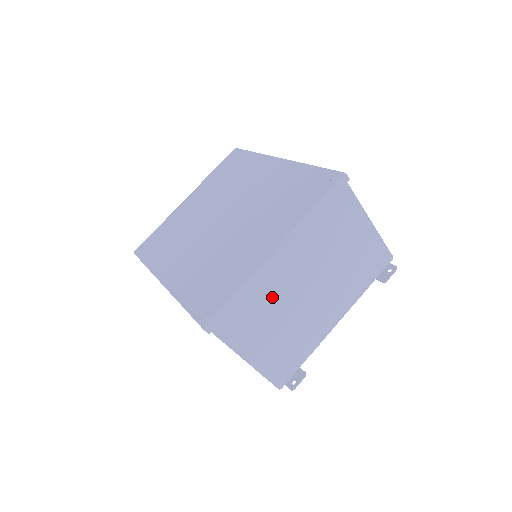
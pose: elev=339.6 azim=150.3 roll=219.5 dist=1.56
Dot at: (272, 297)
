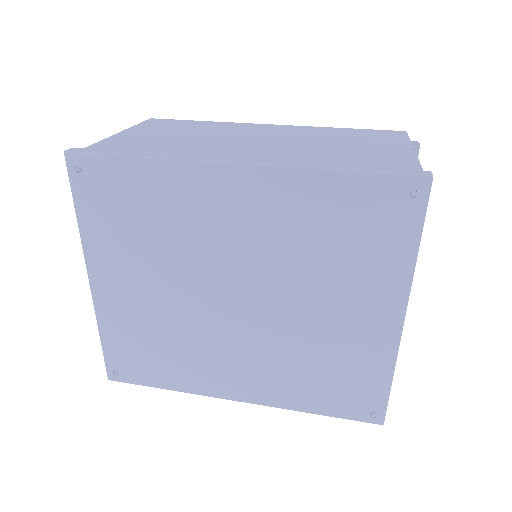
Dot at: occluded
